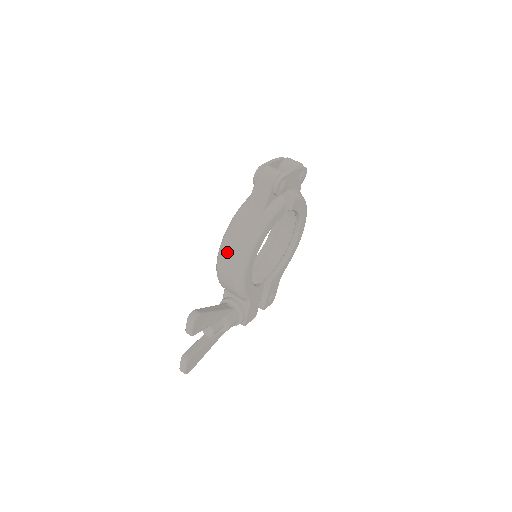
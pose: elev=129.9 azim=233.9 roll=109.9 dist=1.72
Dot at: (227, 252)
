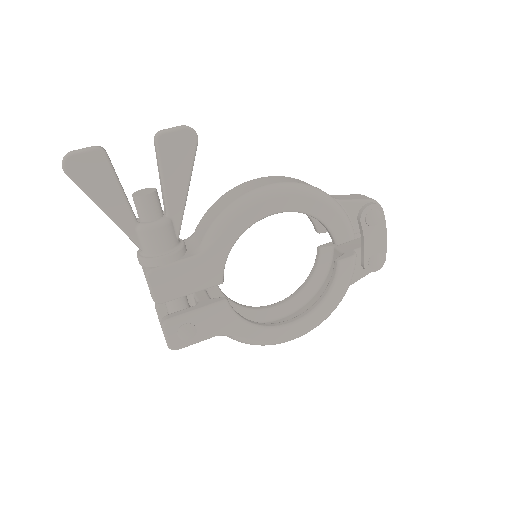
Dot at: (274, 178)
